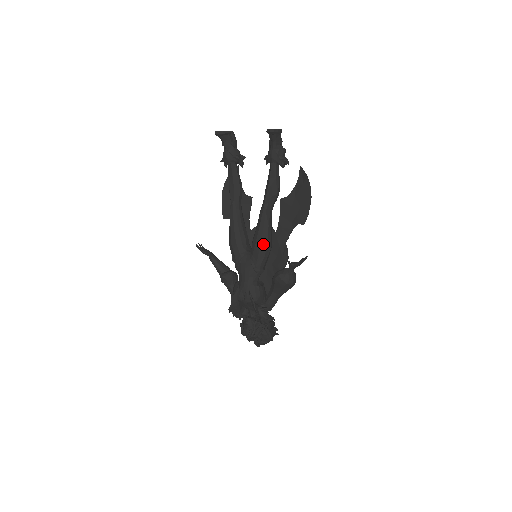
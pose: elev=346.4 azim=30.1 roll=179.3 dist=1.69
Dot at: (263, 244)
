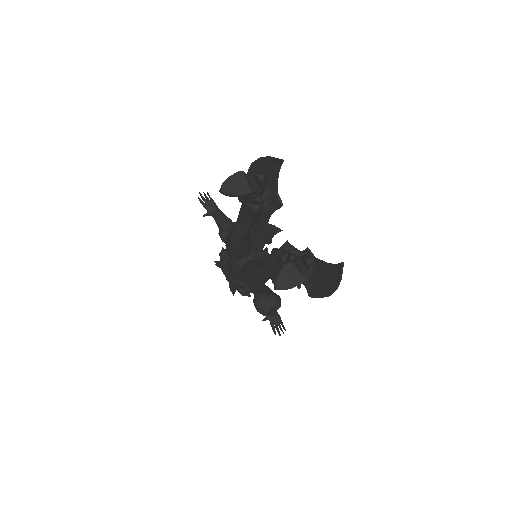
Dot at: (251, 285)
